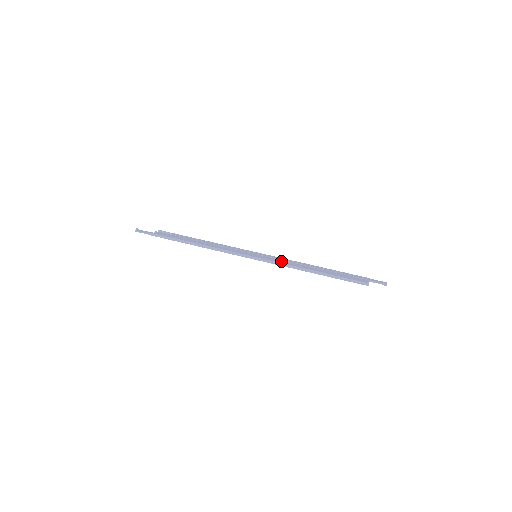
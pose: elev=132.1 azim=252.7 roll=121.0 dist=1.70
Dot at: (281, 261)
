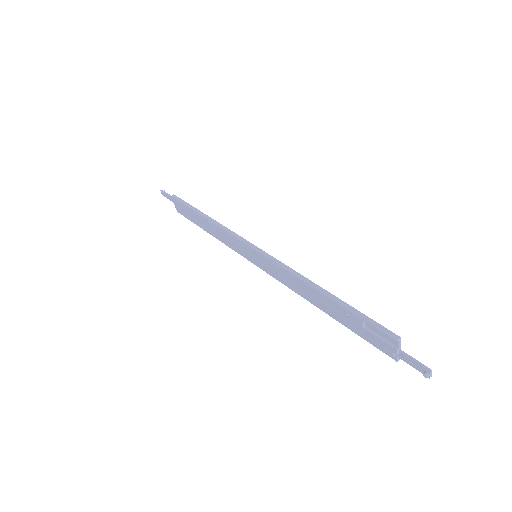
Dot at: occluded
